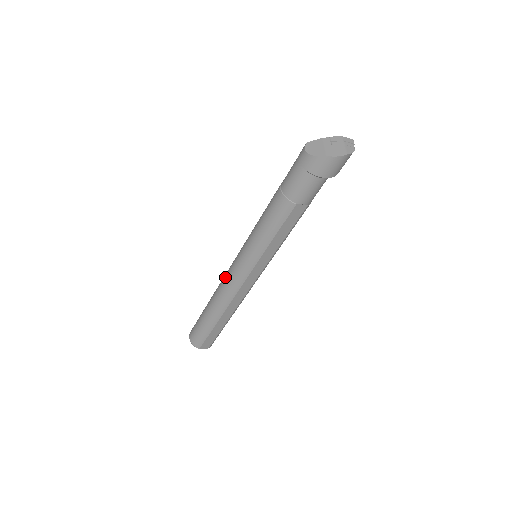
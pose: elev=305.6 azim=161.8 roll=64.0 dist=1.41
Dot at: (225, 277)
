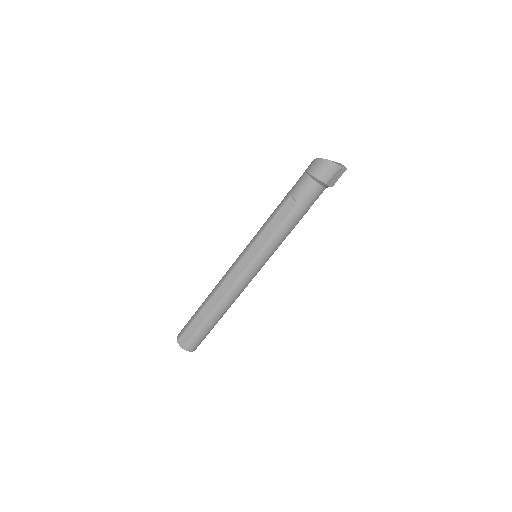
Dot at: occluded
